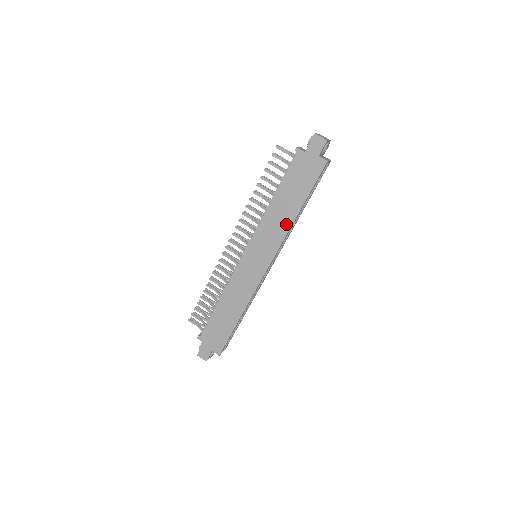
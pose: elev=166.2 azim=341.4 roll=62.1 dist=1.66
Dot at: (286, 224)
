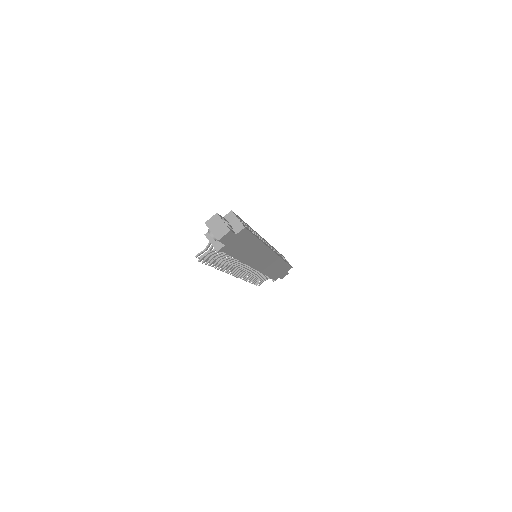
Dot at: (260, 247)
